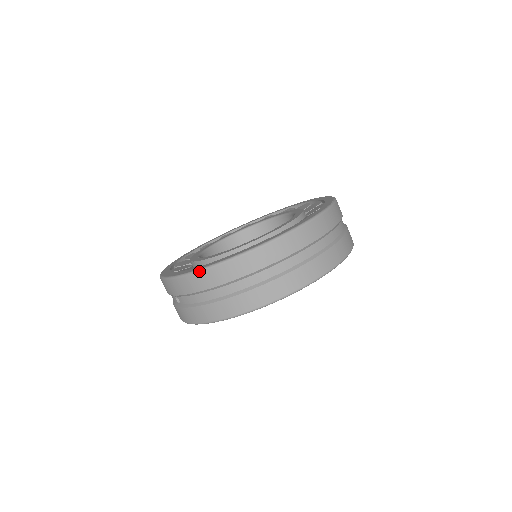
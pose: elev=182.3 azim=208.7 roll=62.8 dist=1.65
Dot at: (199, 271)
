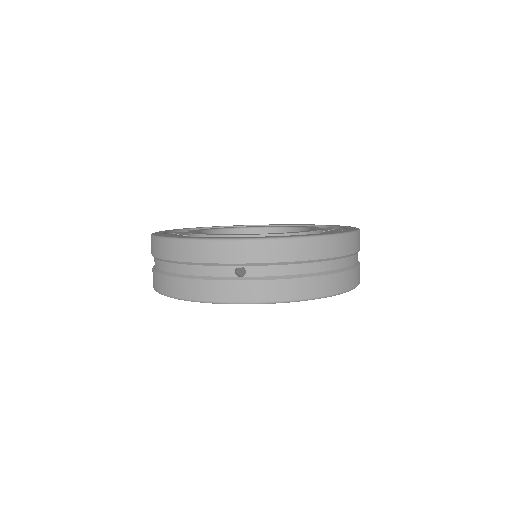
Dot at: (311, 237)
